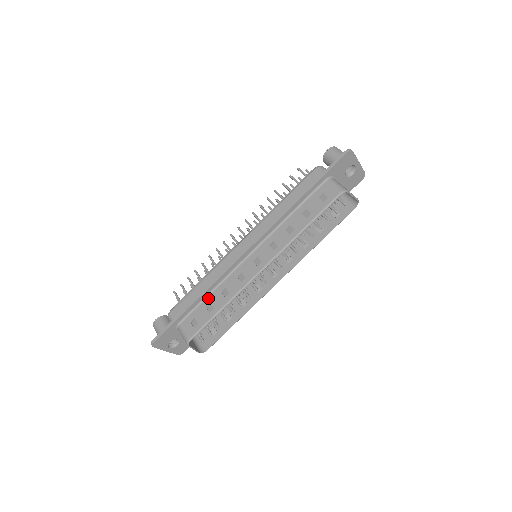
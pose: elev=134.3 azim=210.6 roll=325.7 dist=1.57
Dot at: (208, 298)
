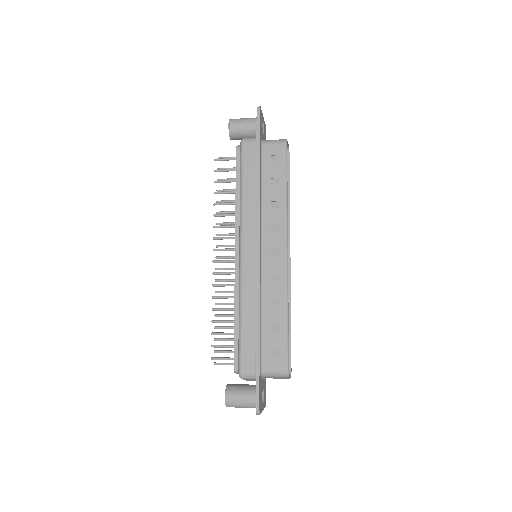
Dot at: (264, 322)
